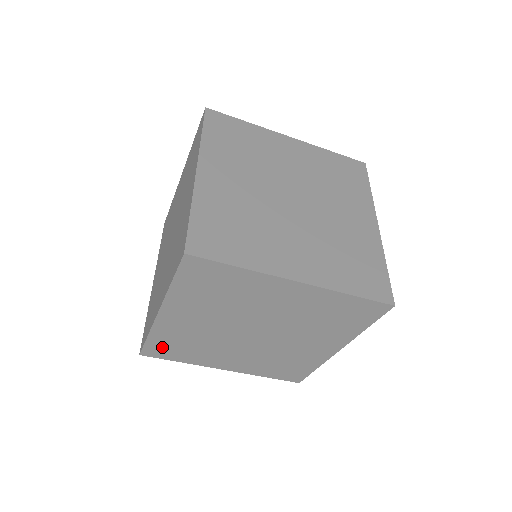
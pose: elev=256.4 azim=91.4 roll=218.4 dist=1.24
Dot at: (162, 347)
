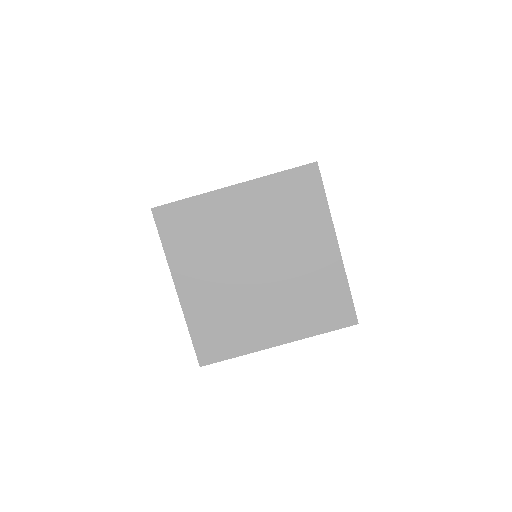
Dot at: (180, 218)
